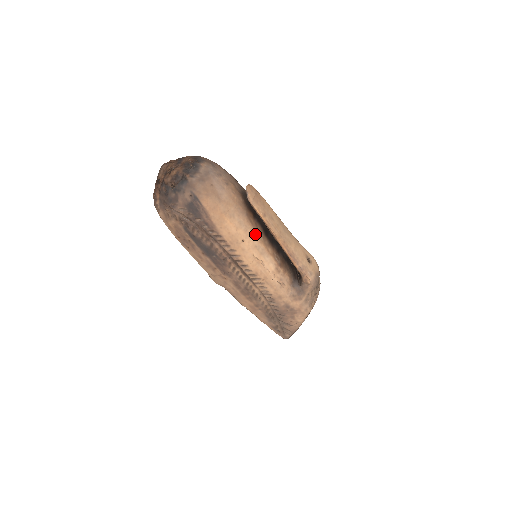
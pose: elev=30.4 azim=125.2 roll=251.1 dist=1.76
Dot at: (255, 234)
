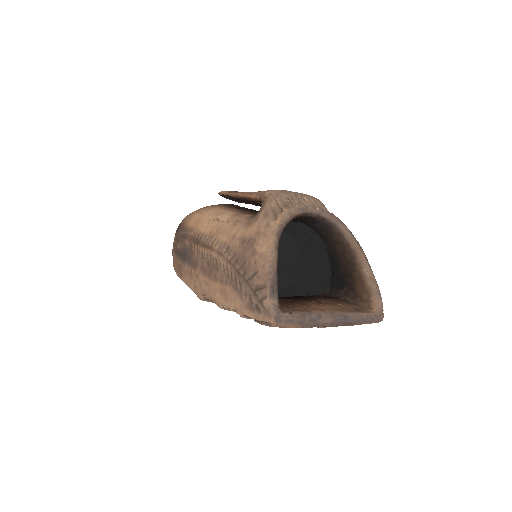
Dot at: (219, 208)
